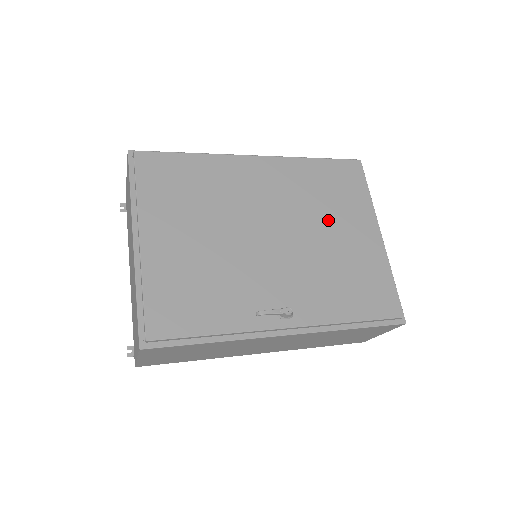
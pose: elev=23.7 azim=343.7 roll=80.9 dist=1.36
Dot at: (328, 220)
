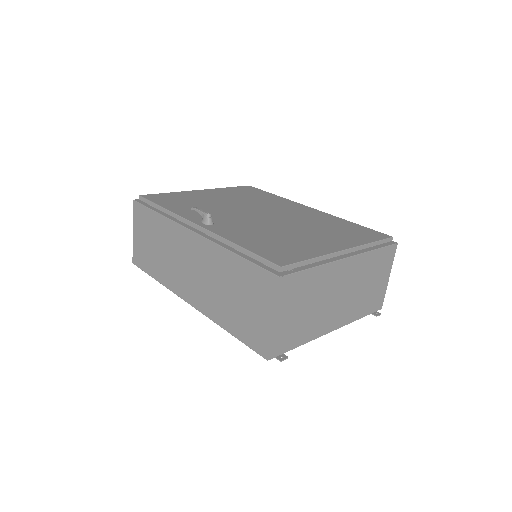
Dot at: (311, 230)
